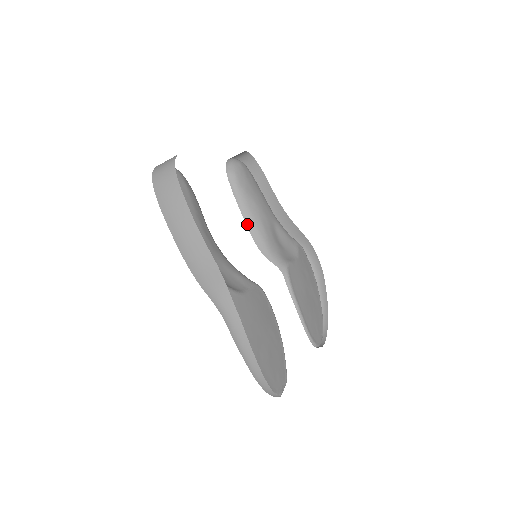
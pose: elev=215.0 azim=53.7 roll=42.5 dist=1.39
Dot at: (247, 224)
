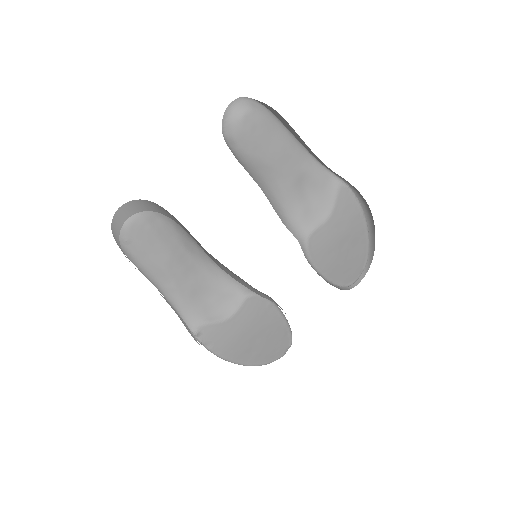
Dot at: (261, 188)
